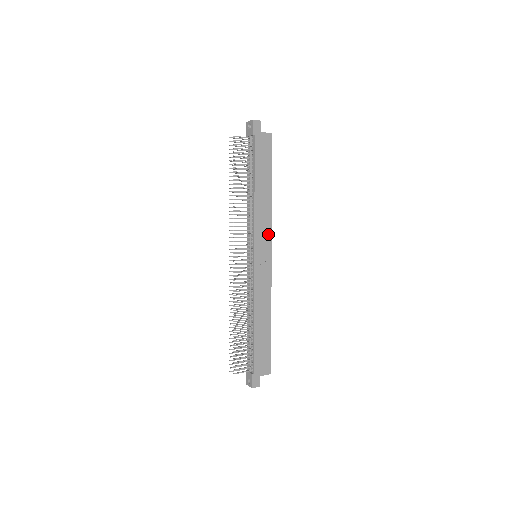
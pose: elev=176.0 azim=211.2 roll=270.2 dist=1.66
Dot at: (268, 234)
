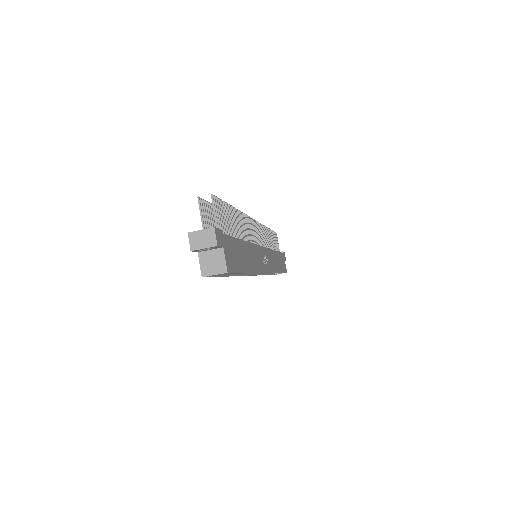
Dot at: (271, 268)
